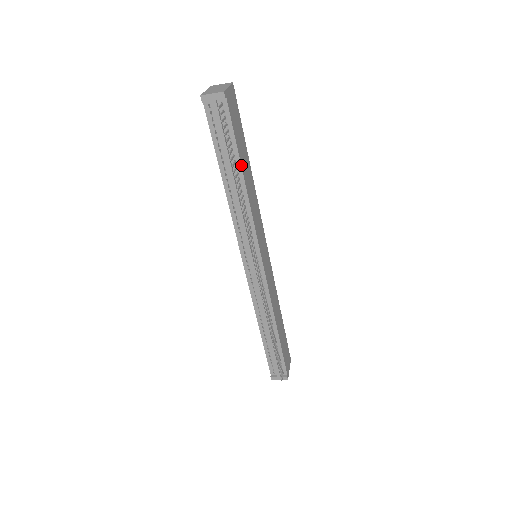
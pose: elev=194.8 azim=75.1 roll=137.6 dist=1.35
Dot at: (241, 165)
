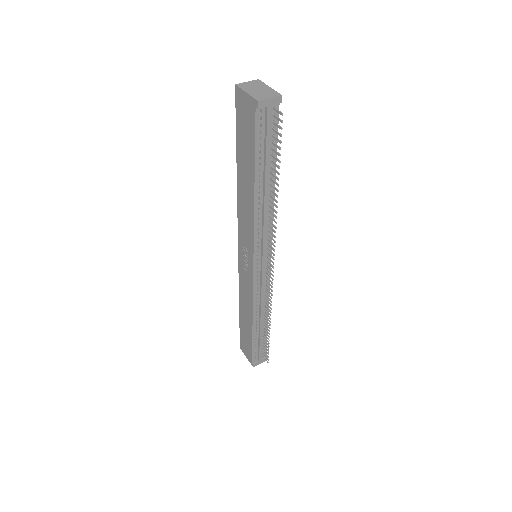
Dot at: occluded
